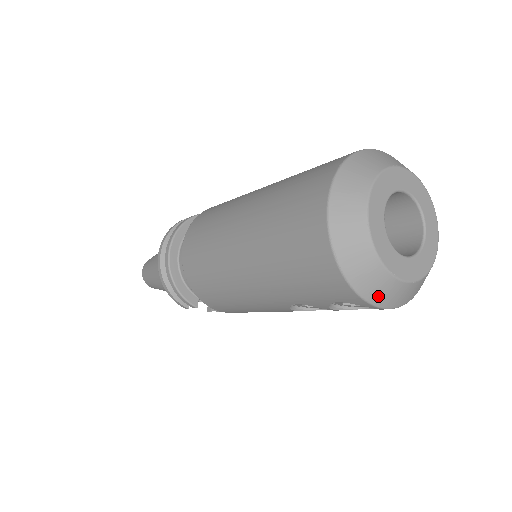
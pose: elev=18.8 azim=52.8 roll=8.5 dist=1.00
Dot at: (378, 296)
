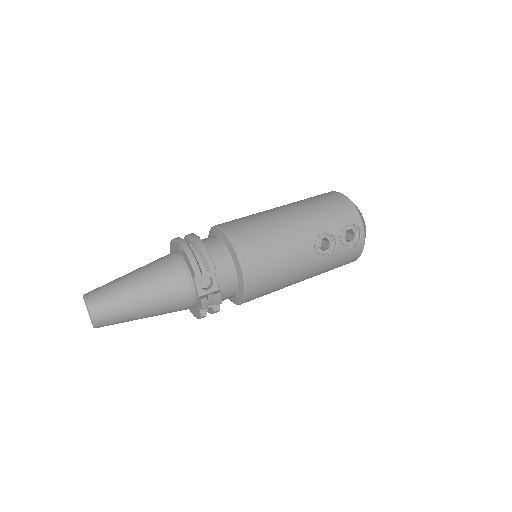
Dot at: (363, 222)
